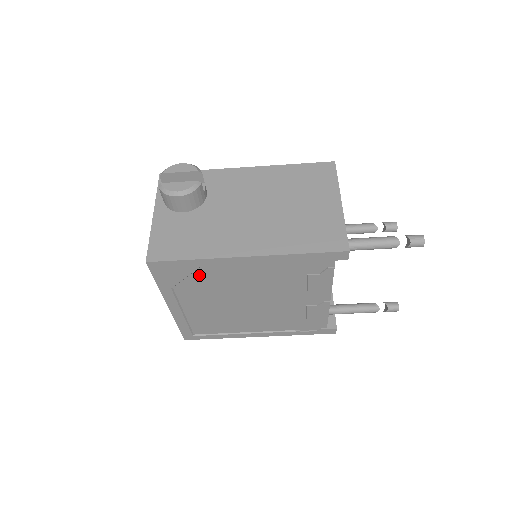
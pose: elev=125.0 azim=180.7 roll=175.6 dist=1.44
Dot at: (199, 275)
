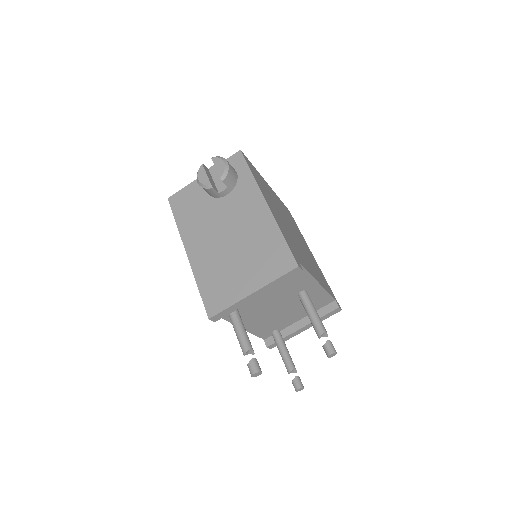
Dot at: occluded
